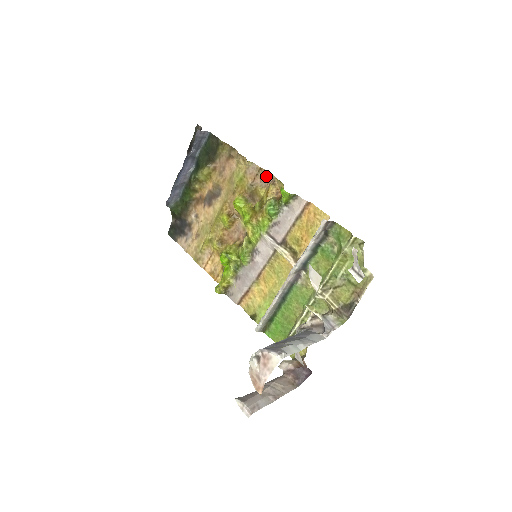
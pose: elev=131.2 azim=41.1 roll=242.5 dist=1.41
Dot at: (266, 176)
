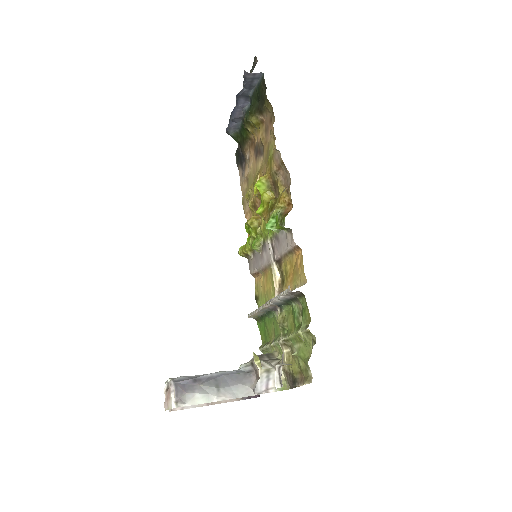
Dot at: (287, 175)
